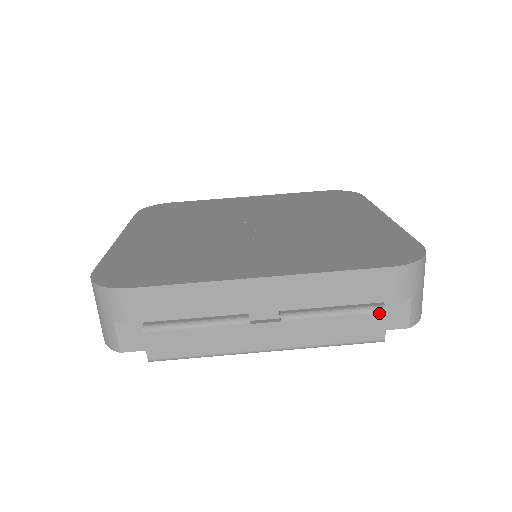
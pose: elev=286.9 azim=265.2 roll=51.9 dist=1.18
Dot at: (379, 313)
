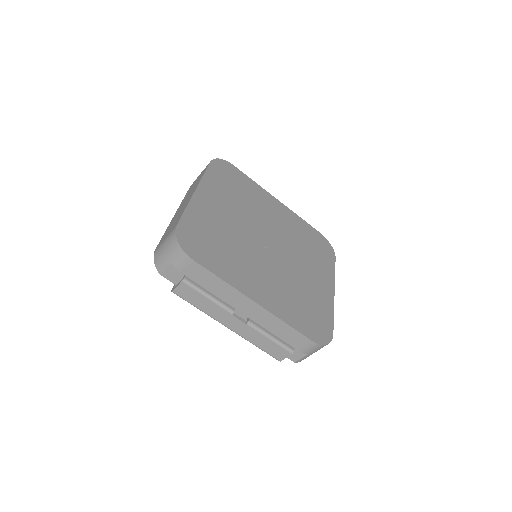
Dot at: (289, 352)
